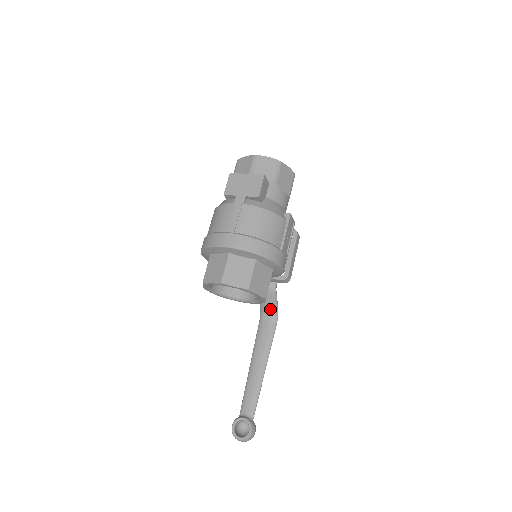
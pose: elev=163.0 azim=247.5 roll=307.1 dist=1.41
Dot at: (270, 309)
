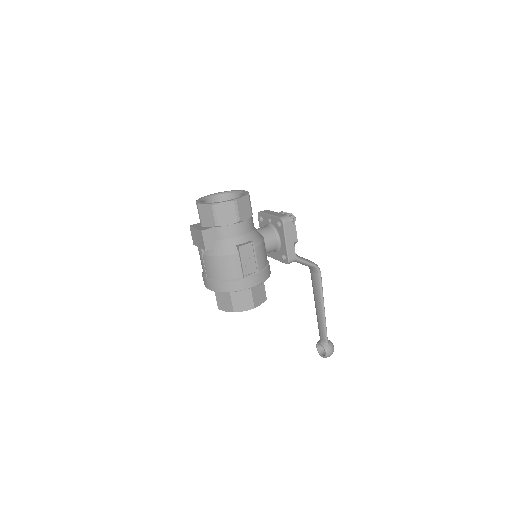
Dot at: (308, 266)
